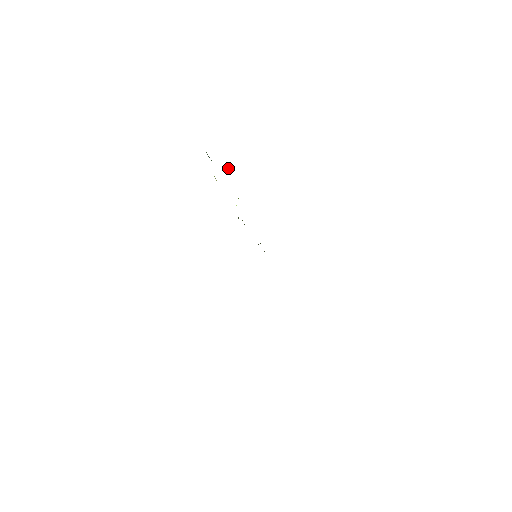
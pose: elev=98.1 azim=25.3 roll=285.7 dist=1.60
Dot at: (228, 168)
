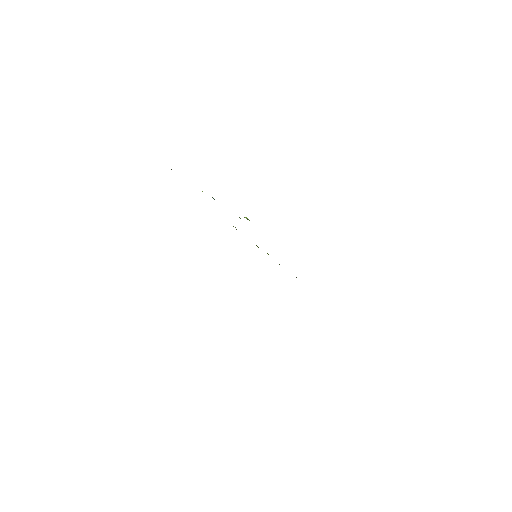
Dot at: occluded
